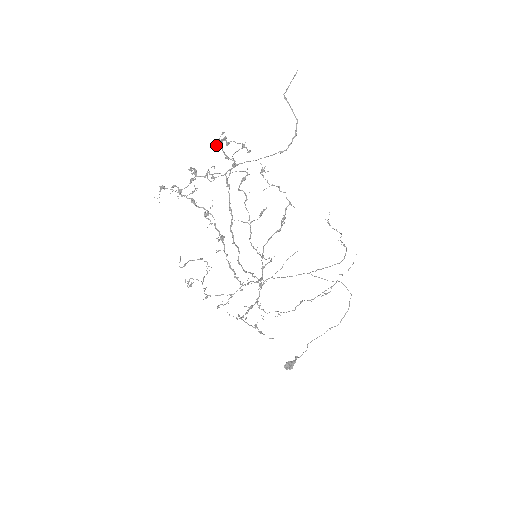
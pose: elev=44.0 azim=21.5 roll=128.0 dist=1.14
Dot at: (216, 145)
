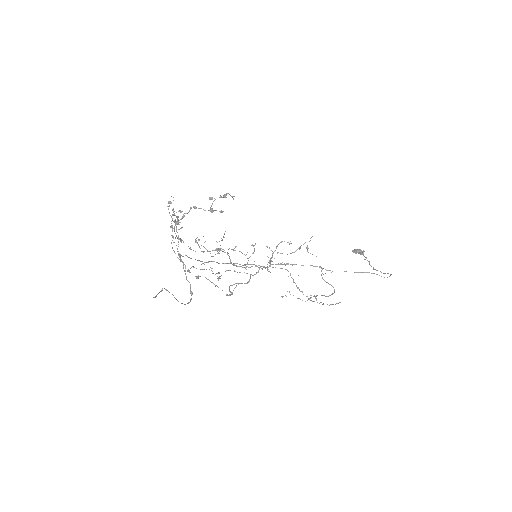
Dot at: occluded
